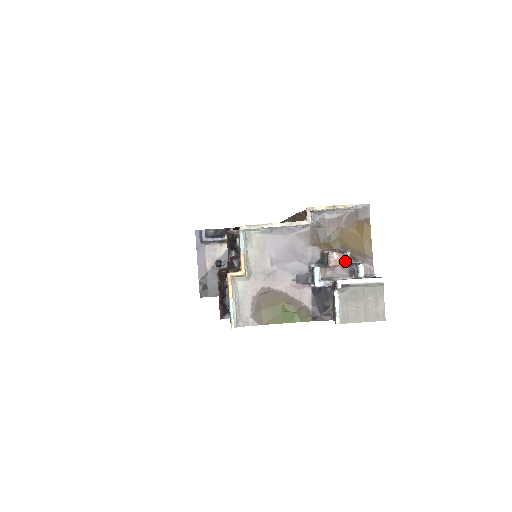
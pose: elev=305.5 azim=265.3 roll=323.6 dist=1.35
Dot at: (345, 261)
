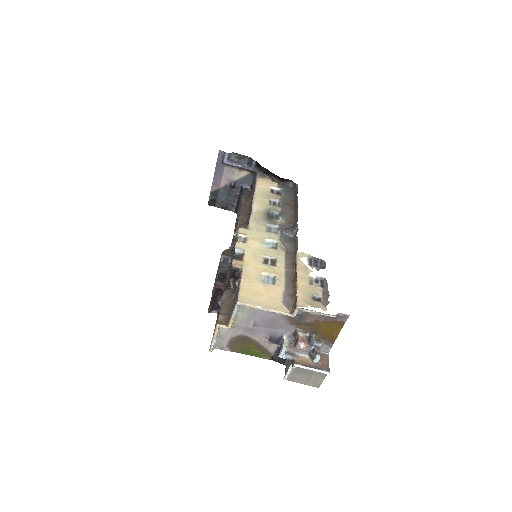
Dot at: (309, 346)
